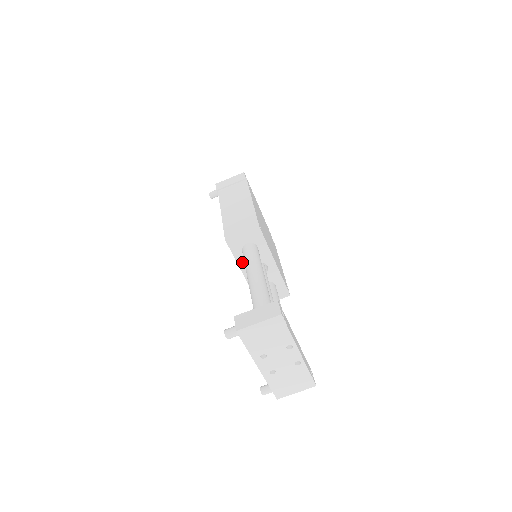
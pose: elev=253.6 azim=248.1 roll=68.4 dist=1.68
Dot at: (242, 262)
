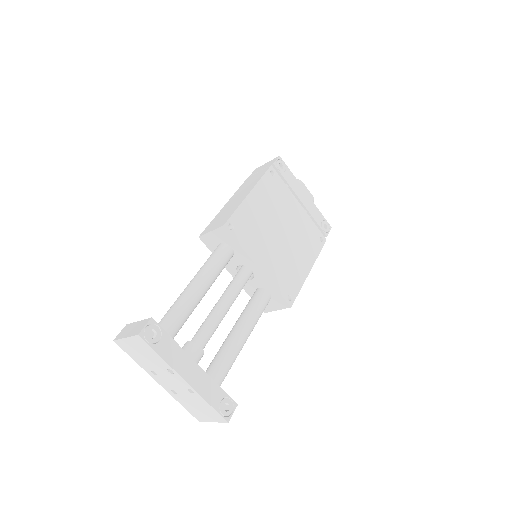
Dot at: occluded
